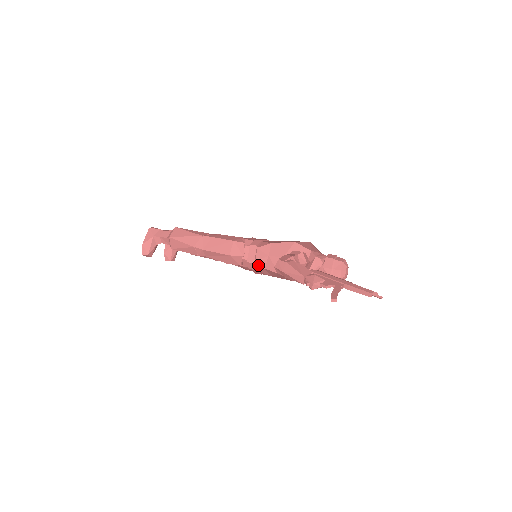
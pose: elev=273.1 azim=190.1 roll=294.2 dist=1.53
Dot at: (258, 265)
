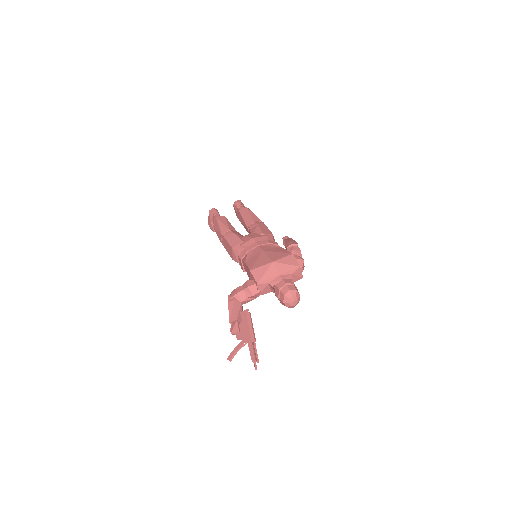
Dot at: occluded
